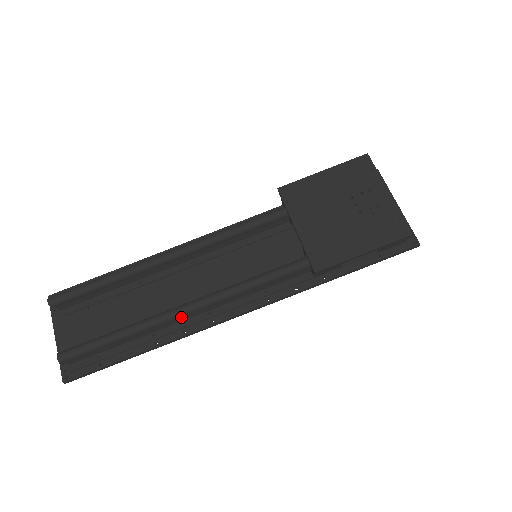
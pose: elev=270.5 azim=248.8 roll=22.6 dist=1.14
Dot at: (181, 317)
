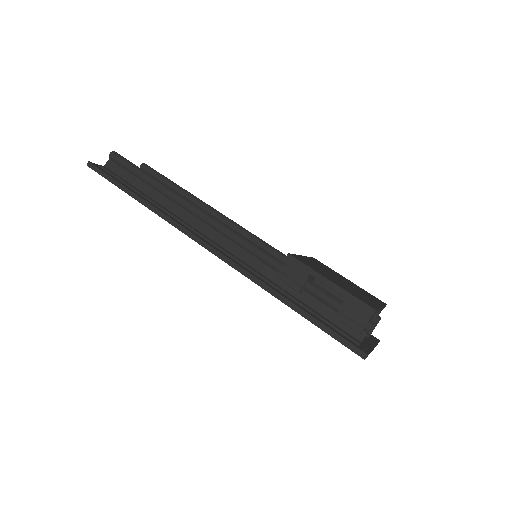
Dot at: (182, 211)
